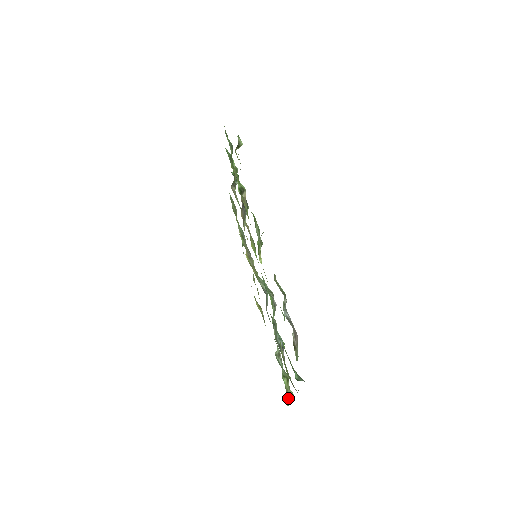
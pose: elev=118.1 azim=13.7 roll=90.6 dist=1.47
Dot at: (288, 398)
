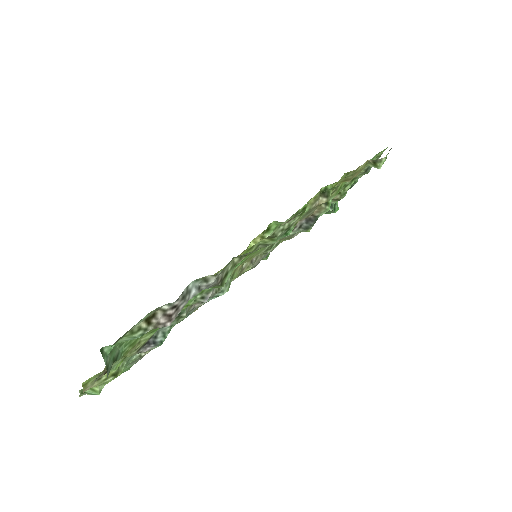
Dot at: (87, 383)
